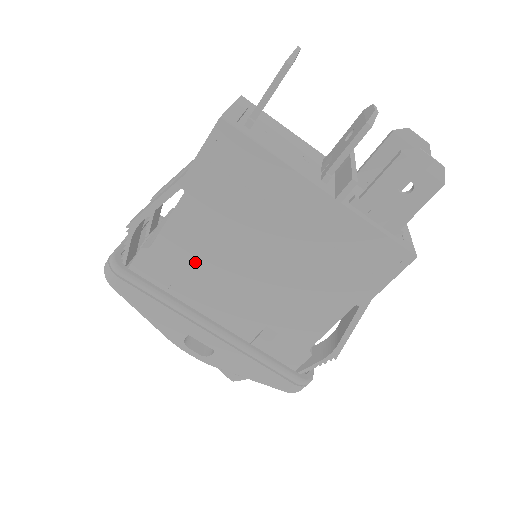
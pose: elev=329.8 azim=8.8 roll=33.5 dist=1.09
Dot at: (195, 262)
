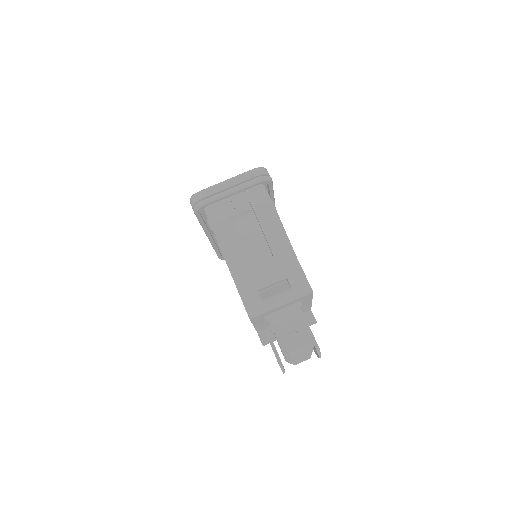
Dot at: occluded
